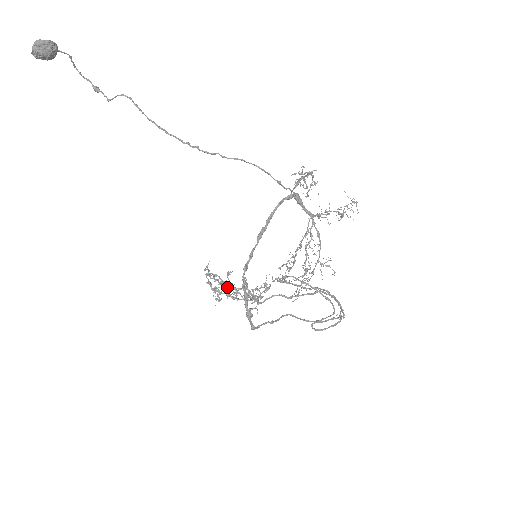
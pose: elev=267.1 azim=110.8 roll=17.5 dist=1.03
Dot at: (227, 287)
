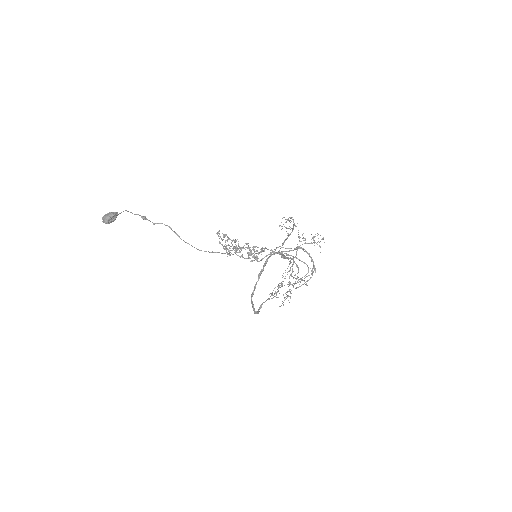
Dot at: occluded
